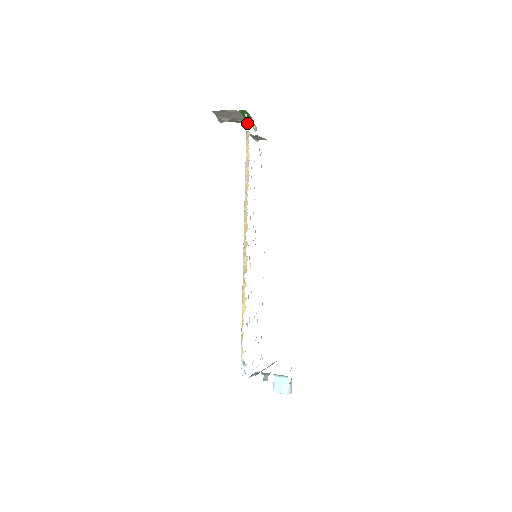
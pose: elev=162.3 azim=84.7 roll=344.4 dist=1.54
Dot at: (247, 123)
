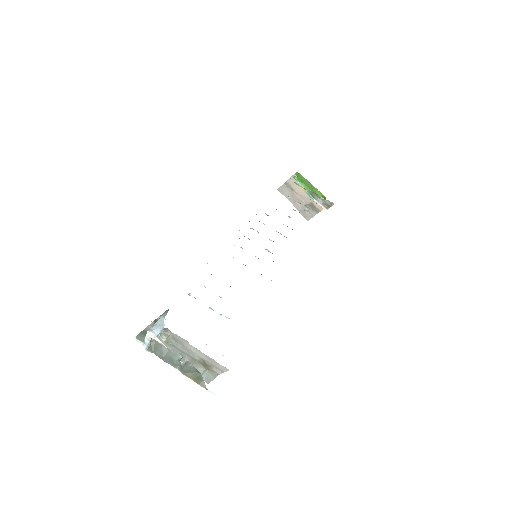
Dot at: occluded
